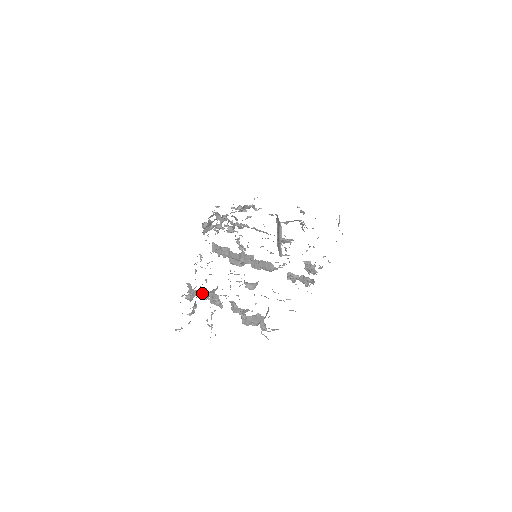
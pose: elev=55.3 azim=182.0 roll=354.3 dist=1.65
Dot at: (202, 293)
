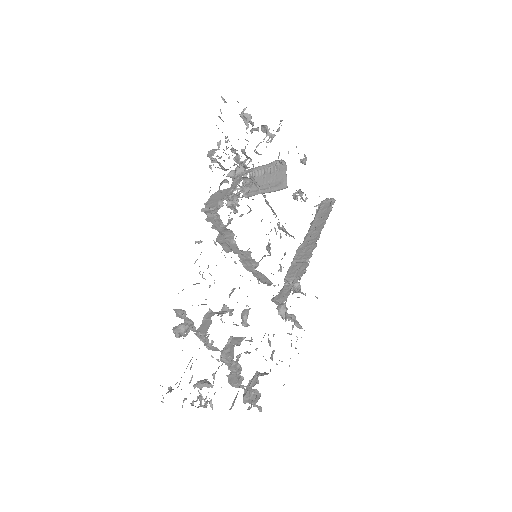
Dot at: occluded
